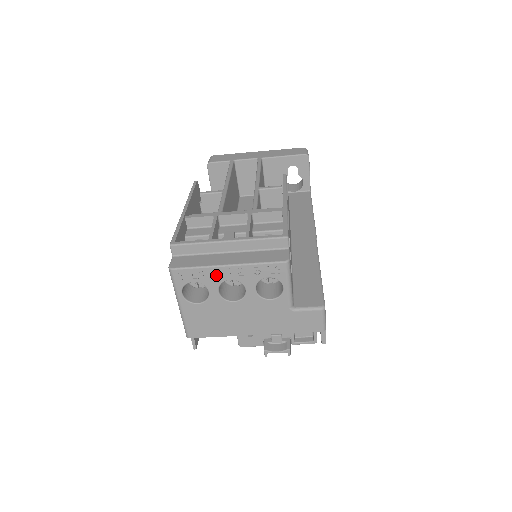
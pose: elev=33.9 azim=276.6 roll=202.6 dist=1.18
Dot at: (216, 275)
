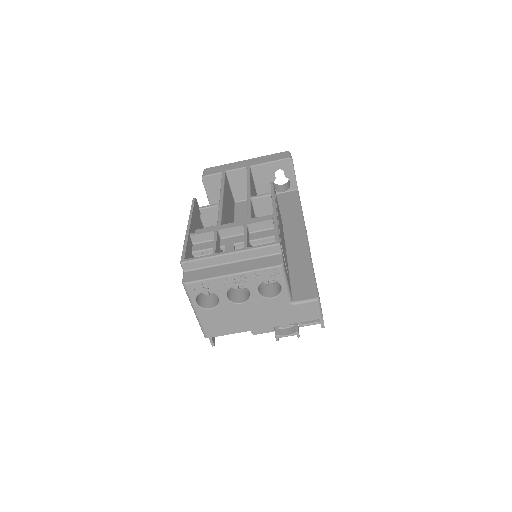
Dot at: (223, 284)
